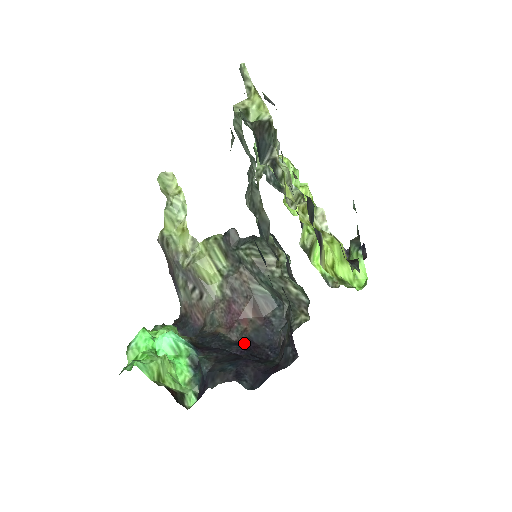
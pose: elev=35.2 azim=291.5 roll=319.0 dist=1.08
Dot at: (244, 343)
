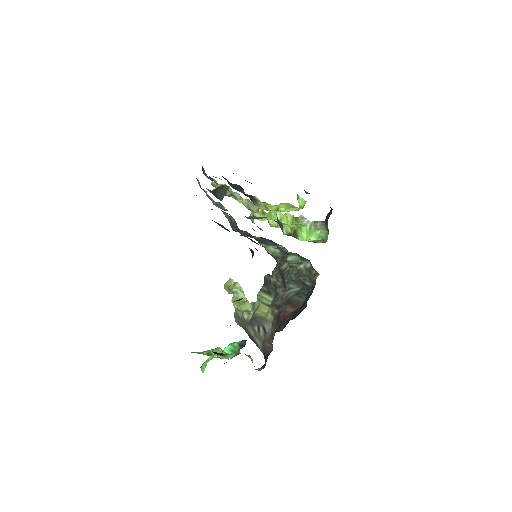
Dot at: occluded
